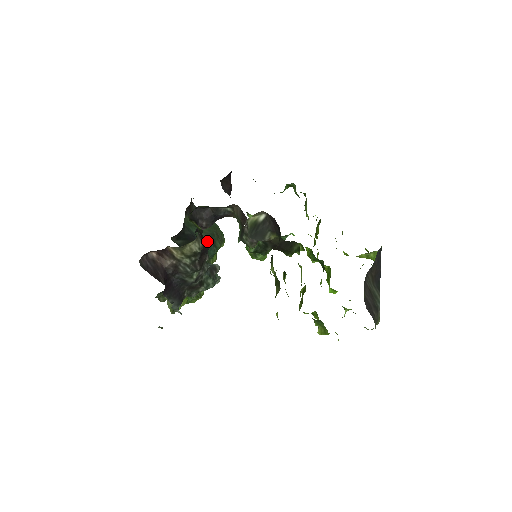
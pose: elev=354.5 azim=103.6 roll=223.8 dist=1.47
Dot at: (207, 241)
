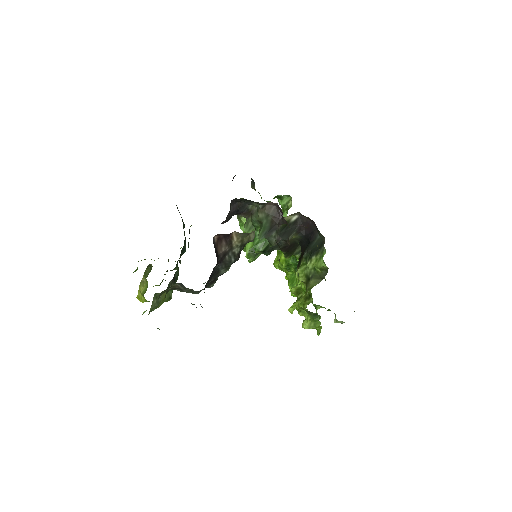
Dot at: occluded
